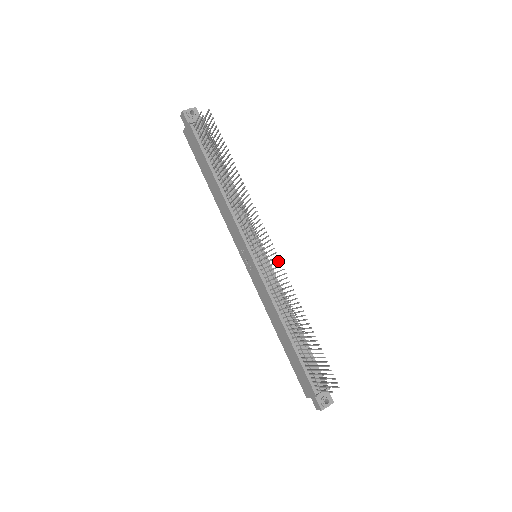
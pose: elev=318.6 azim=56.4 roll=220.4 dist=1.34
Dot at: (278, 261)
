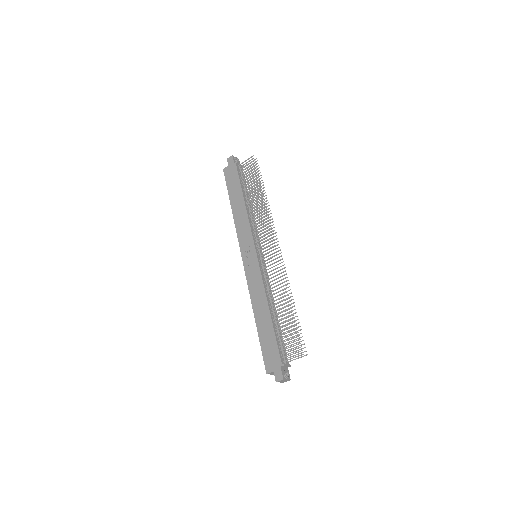
Dot at: (280, 256)
